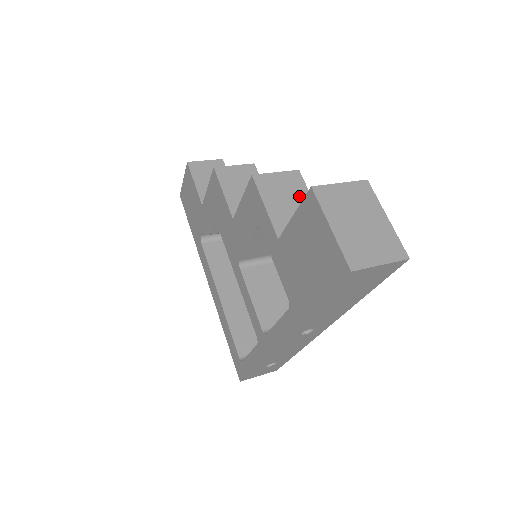
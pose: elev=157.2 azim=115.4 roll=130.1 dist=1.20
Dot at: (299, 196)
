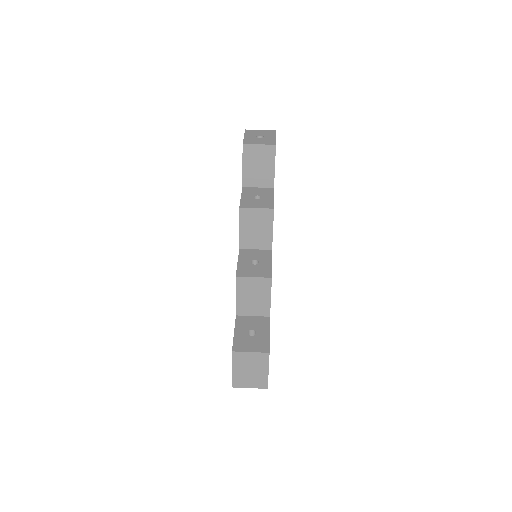
Dot at: (262, 294)
